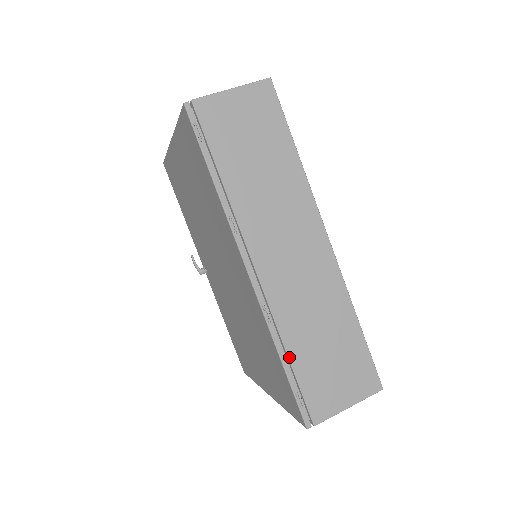
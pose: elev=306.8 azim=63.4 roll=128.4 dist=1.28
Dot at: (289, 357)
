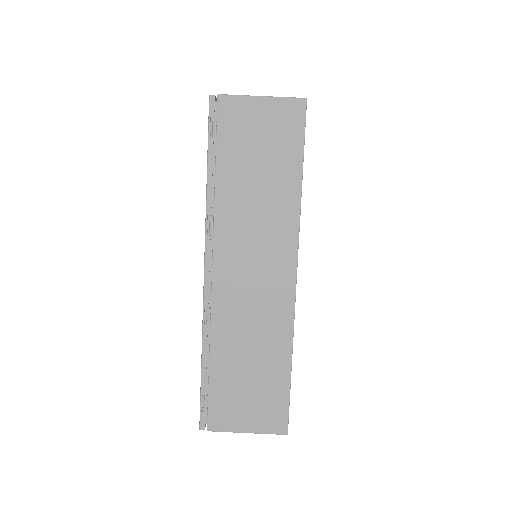
Dot at: (210, 362)
